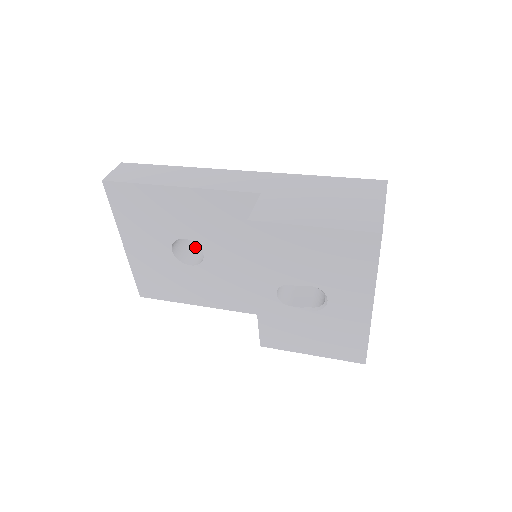
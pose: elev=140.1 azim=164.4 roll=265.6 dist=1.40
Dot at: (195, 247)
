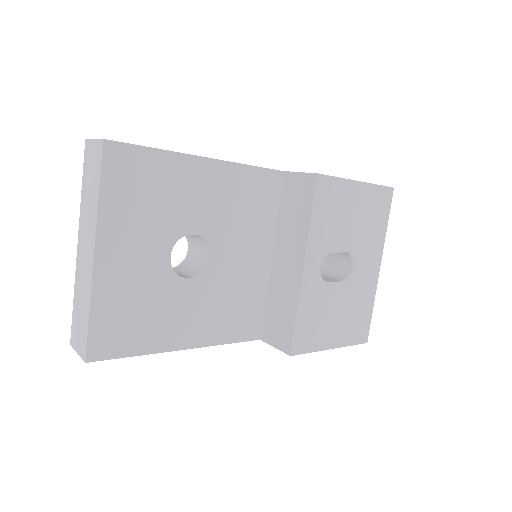
Dot at: occluded
